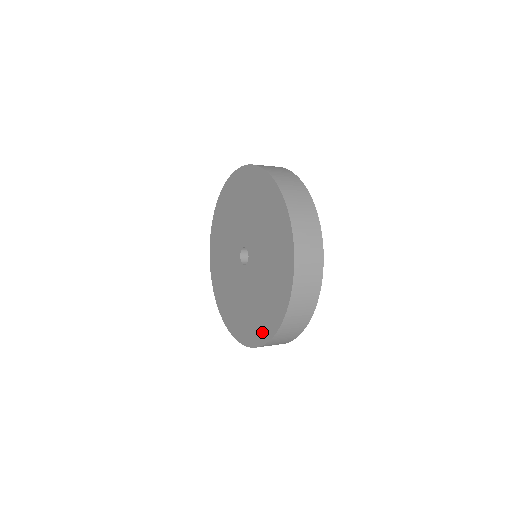
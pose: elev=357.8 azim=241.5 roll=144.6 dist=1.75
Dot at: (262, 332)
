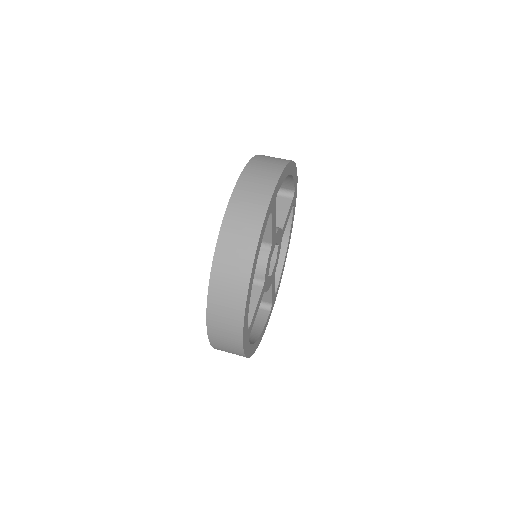
Dot at: occluded
